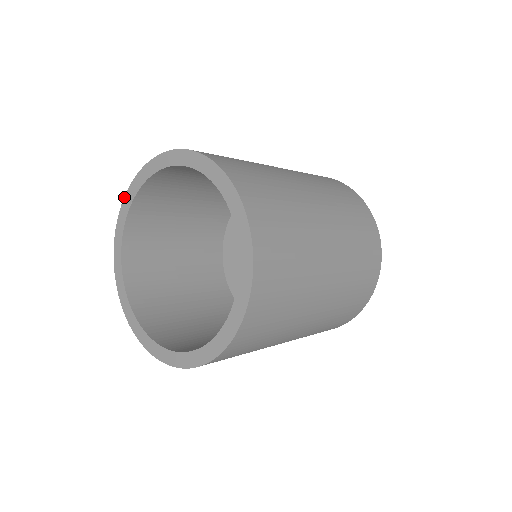
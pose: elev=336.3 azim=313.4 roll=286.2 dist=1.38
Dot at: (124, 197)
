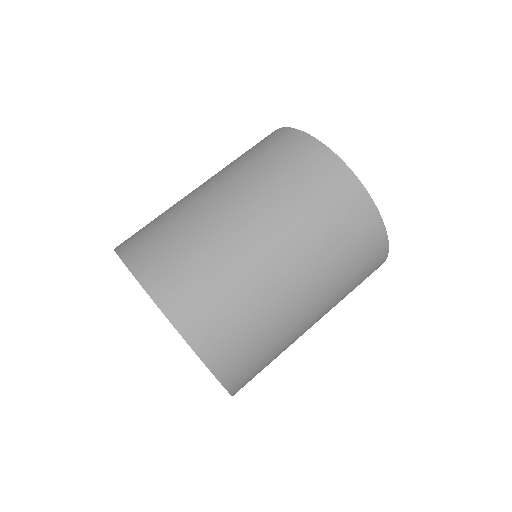
Dot at: occluded
